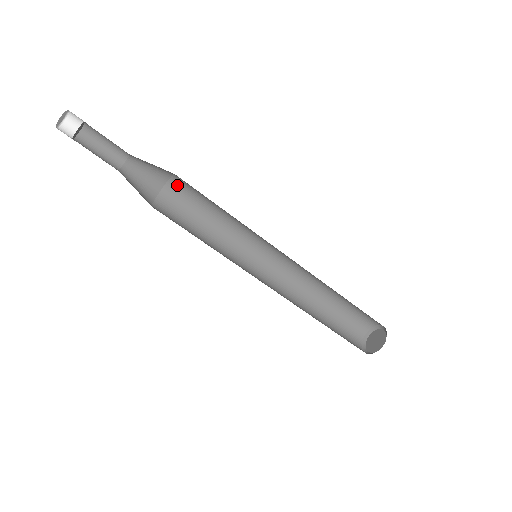
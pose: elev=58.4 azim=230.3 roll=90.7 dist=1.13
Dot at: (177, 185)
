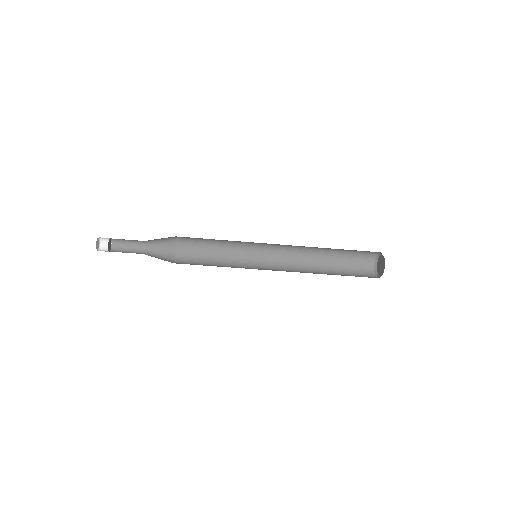
Dot at: (183, 241)
